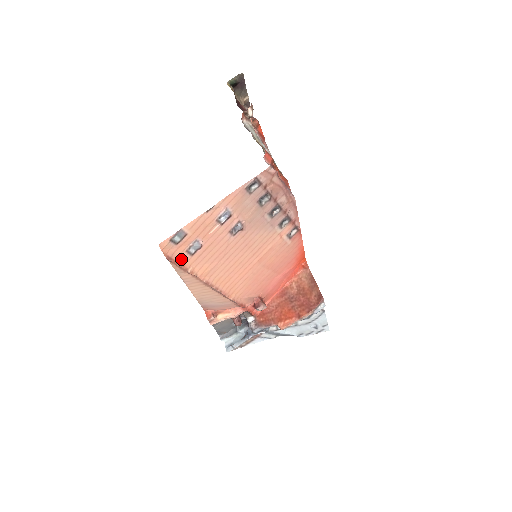
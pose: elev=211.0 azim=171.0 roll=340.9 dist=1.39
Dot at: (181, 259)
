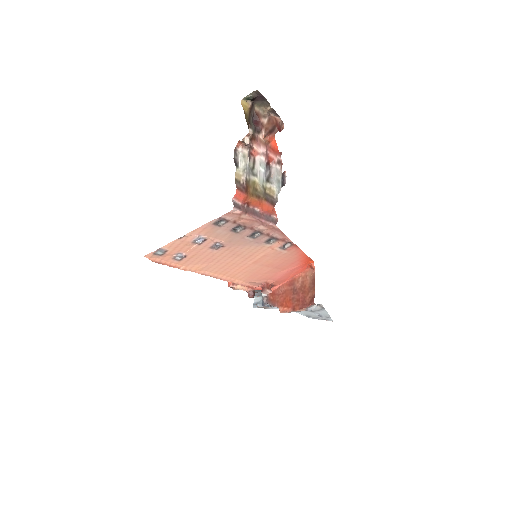
Dot at: (170, 262)
